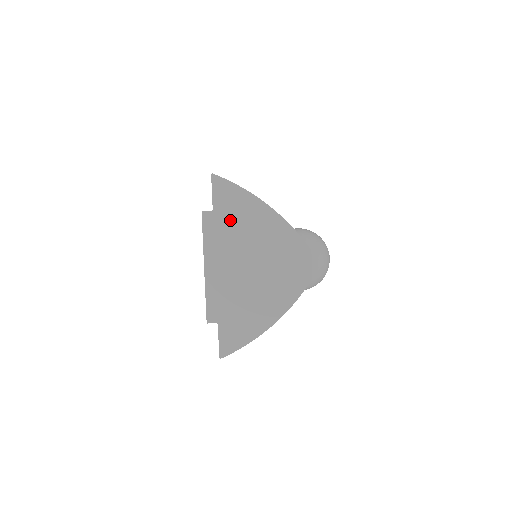
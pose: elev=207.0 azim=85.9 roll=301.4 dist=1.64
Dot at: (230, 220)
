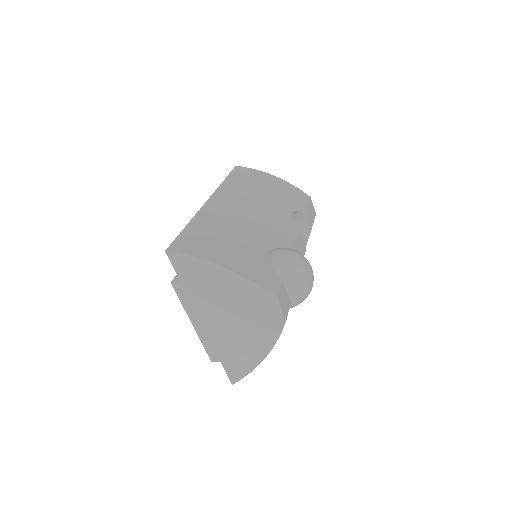
Dot at: (197, 285)
